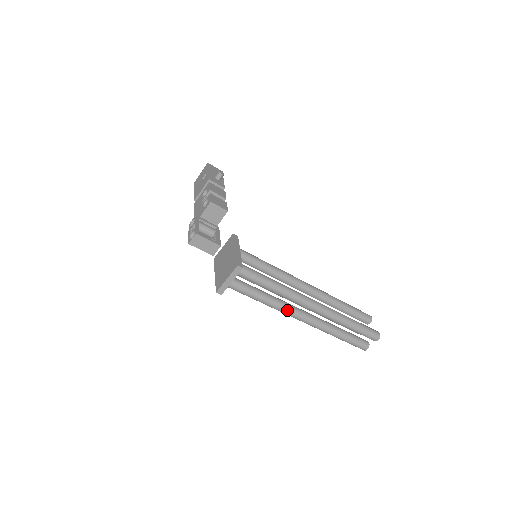
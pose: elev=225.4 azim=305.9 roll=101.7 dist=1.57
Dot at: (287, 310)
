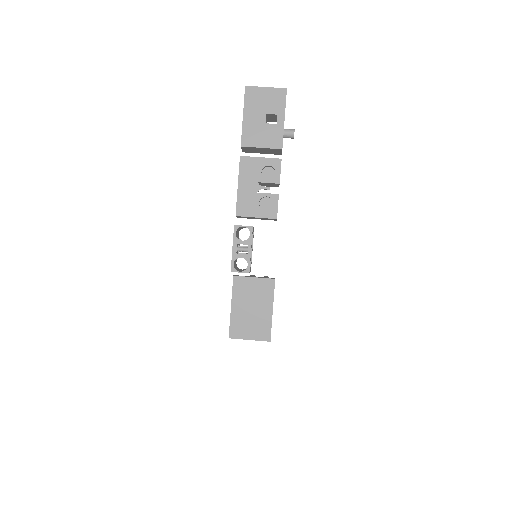
Dot at: occluded
